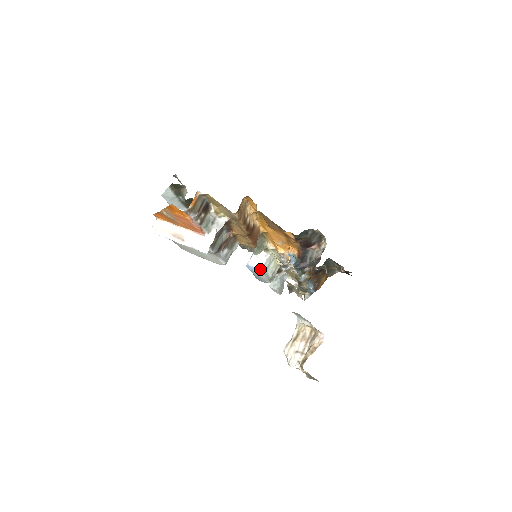
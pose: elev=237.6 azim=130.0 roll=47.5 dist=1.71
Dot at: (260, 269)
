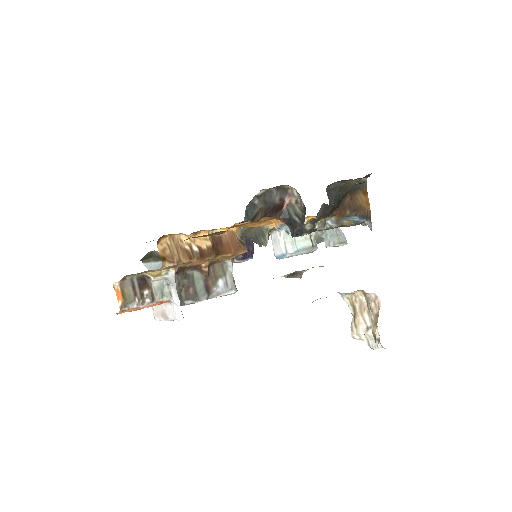
Dot at: (285, 254)
